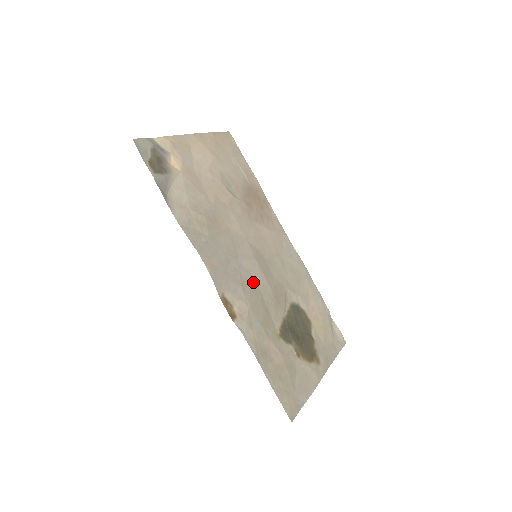
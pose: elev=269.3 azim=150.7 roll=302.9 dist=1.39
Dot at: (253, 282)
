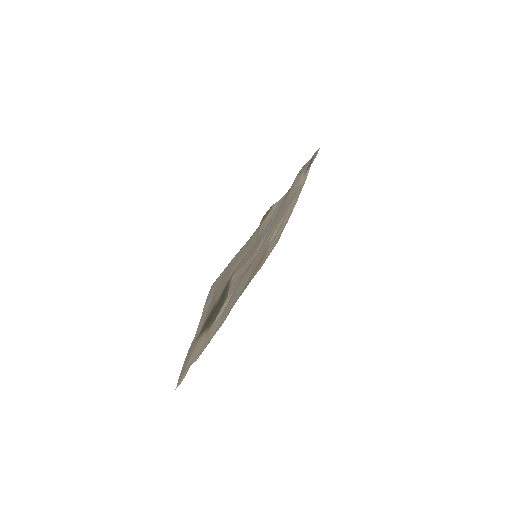
Dot at: (256, 248)
